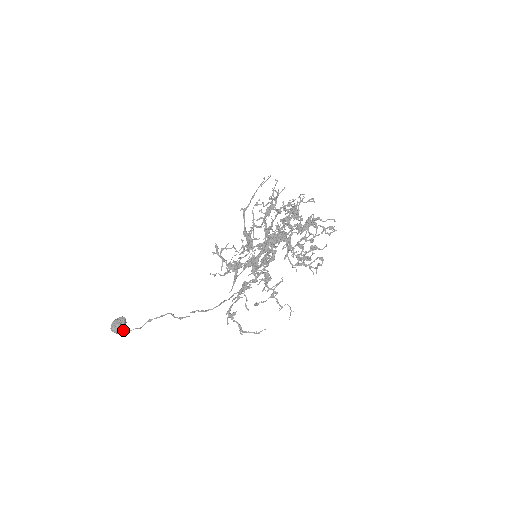
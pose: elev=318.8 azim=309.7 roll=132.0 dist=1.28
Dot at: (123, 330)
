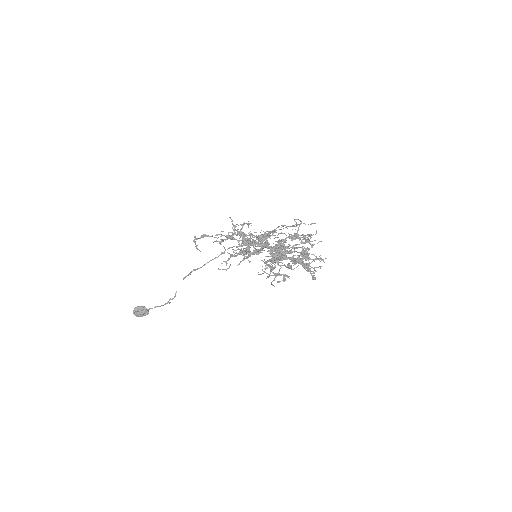
Dot at: (138, 314)
